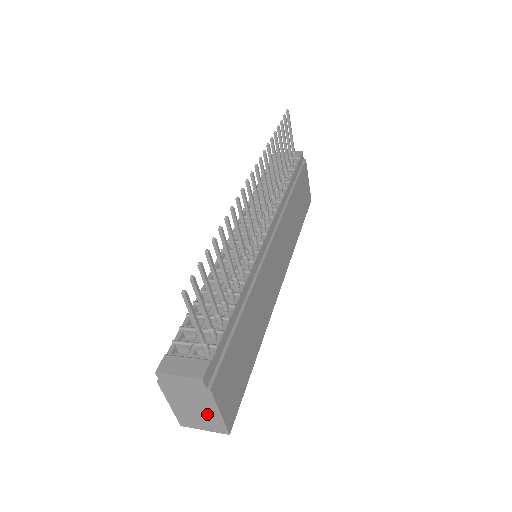
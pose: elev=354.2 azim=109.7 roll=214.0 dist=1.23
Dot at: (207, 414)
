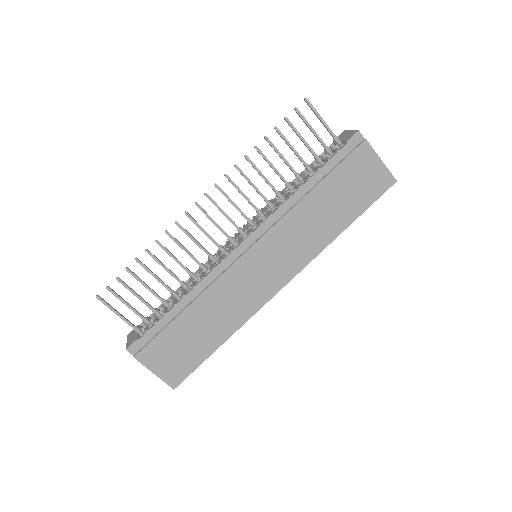
Dot at: occluded
